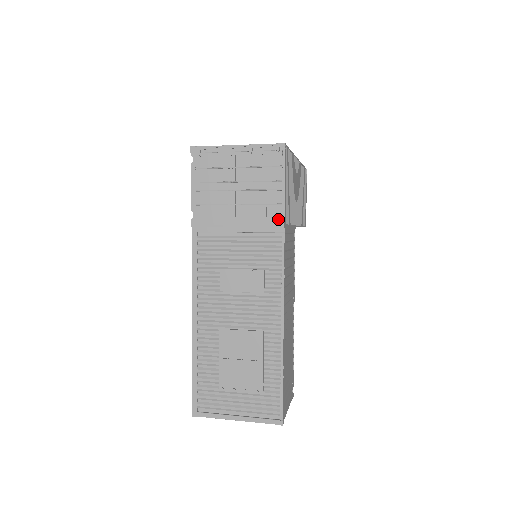
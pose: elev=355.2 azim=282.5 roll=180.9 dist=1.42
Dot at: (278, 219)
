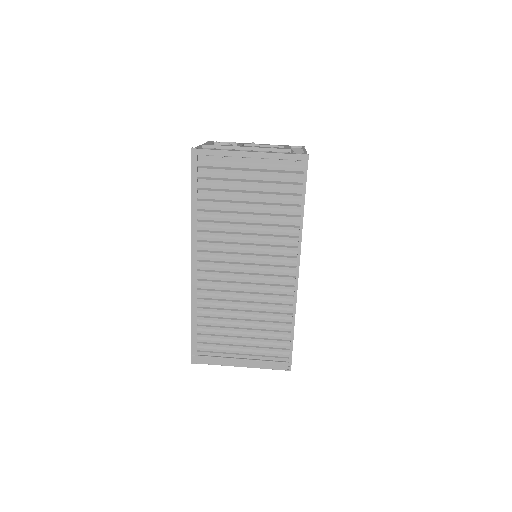
Dot at: occluded
